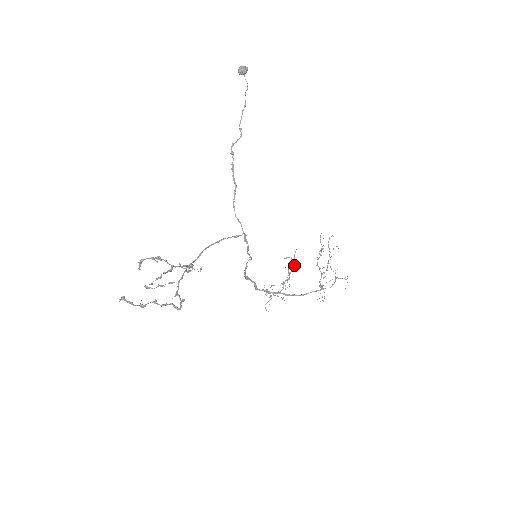
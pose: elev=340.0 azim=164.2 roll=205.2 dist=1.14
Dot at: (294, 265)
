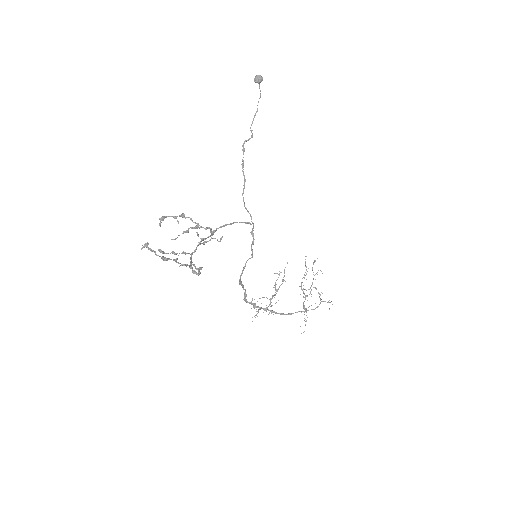
Dot at: (283, 280)
